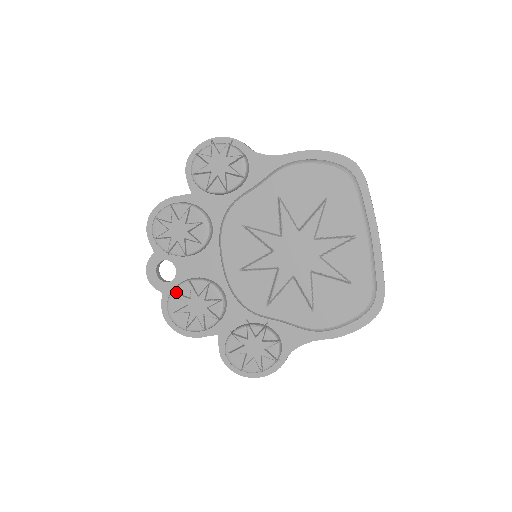
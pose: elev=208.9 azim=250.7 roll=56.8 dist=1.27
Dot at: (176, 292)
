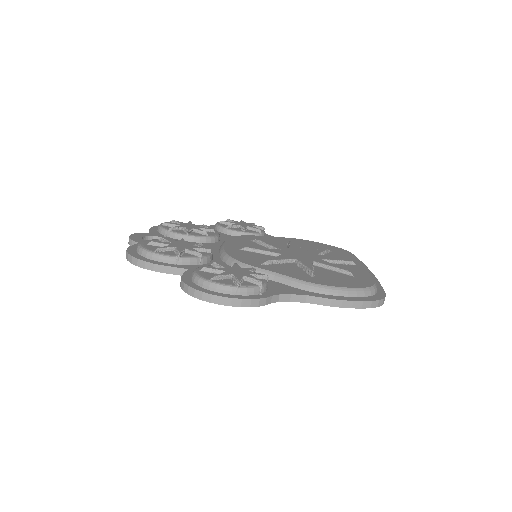
Dot at: (161, 240)
